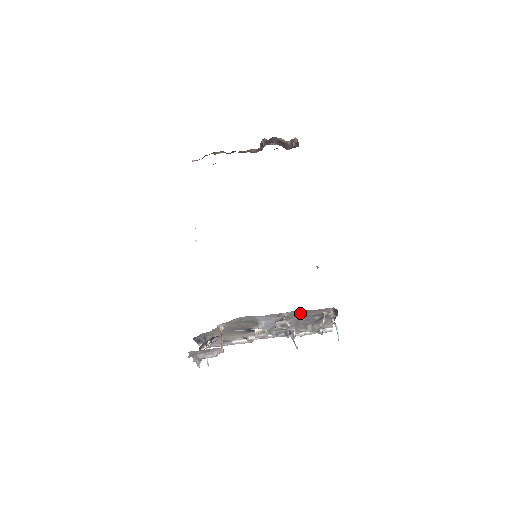
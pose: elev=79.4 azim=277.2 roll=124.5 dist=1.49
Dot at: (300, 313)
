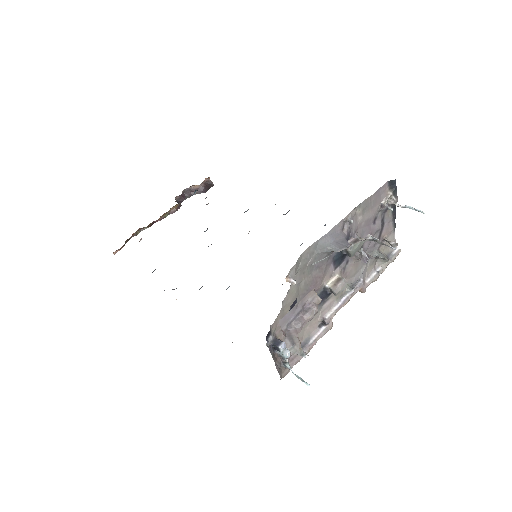
Dot at: (361, 215)
